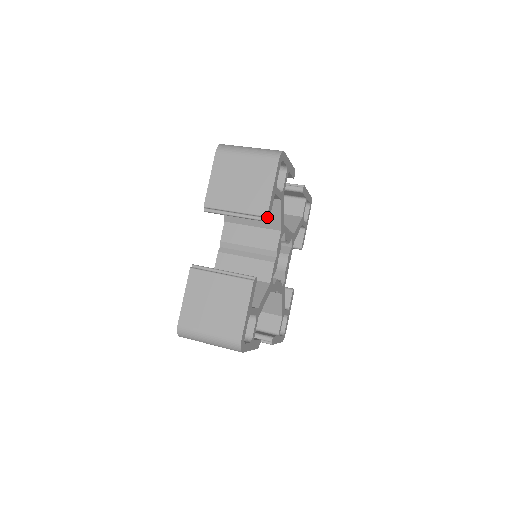
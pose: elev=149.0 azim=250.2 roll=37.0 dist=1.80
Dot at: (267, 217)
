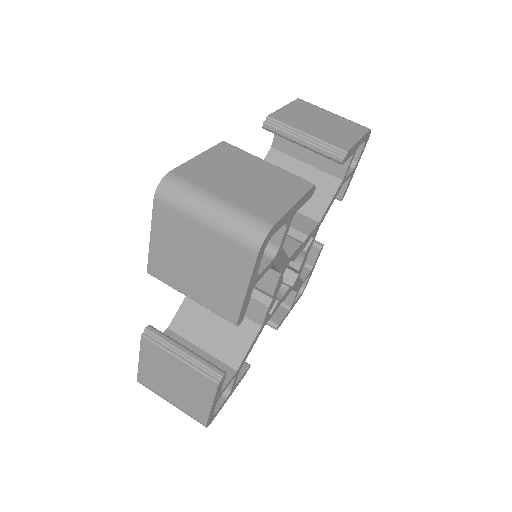
Dot at: (237, 324)
